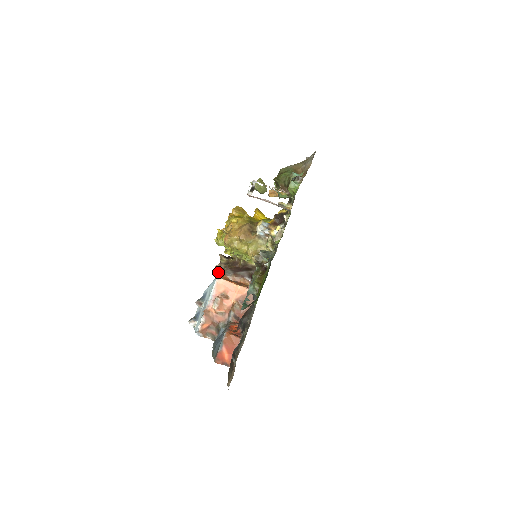
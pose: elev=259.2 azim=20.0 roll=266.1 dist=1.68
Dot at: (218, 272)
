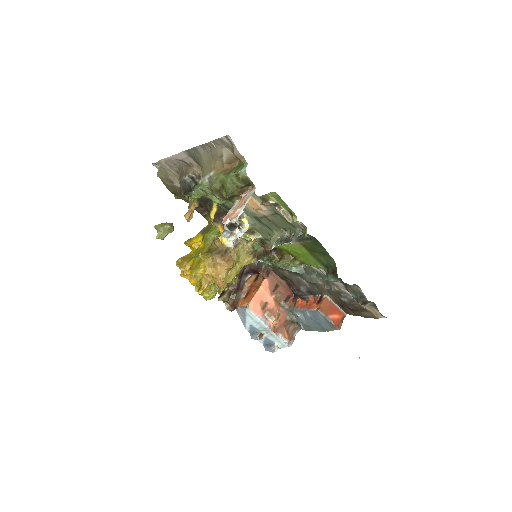
Dot at: (235, 307)
